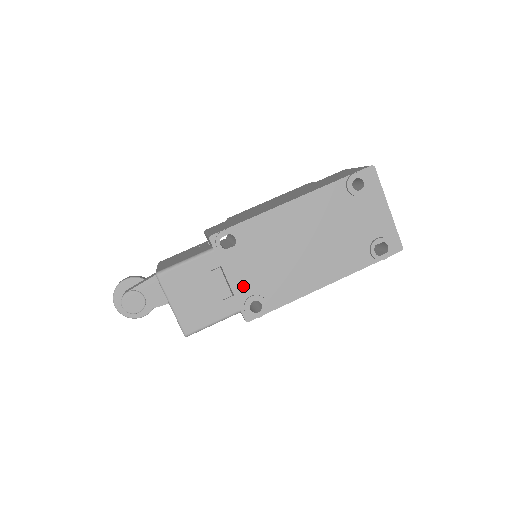
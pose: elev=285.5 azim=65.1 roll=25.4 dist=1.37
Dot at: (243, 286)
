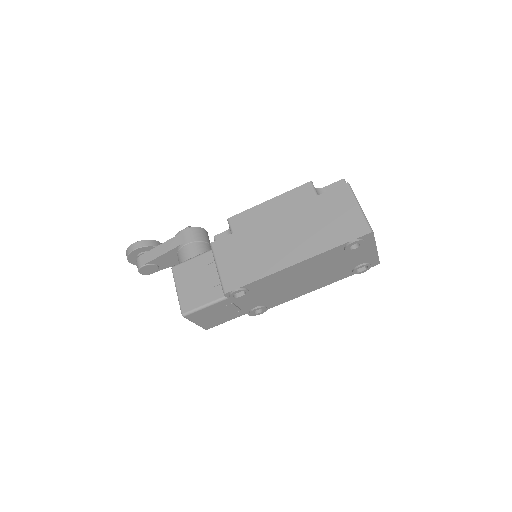
Dot at: (249, 305)
